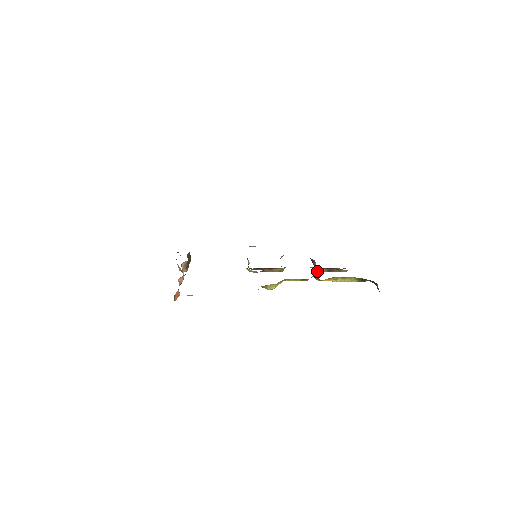
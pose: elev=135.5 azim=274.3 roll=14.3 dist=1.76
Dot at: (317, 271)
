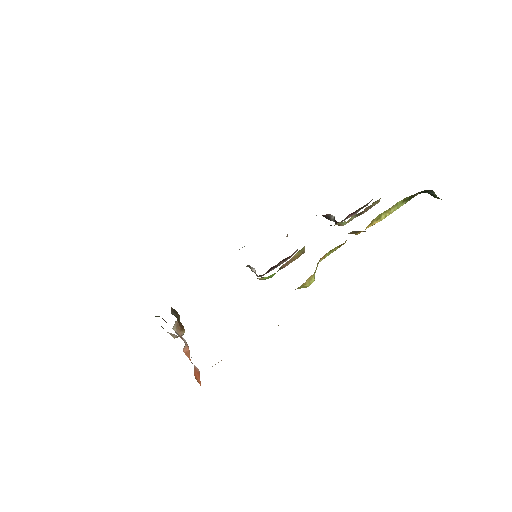
Dot at: (345, 224)
